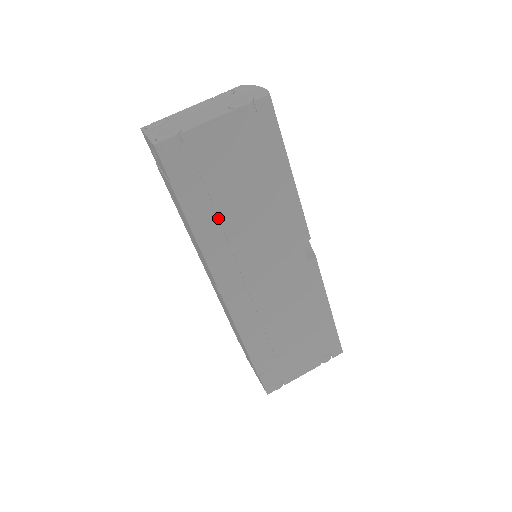
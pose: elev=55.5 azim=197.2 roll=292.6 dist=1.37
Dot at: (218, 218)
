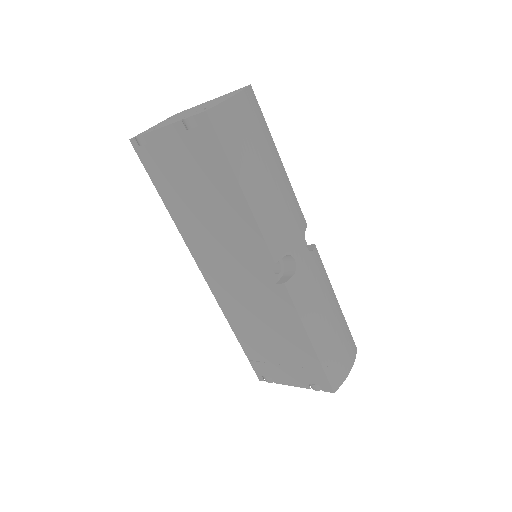
Dot at: (187, 212)
